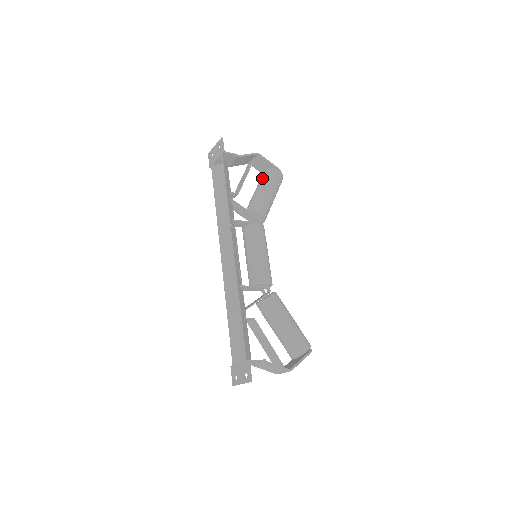
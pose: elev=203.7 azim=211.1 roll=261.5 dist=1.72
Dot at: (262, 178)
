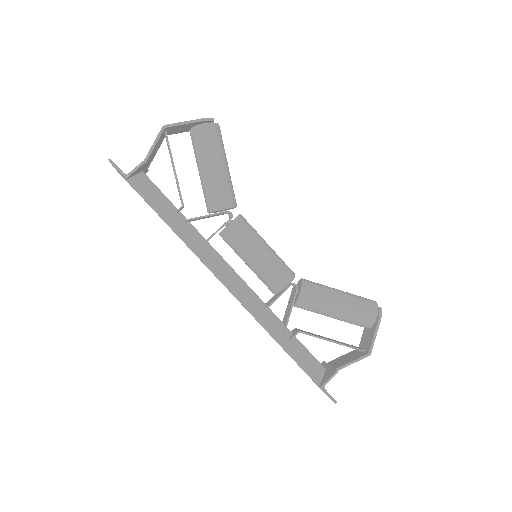
Dot at: (194, 150)
